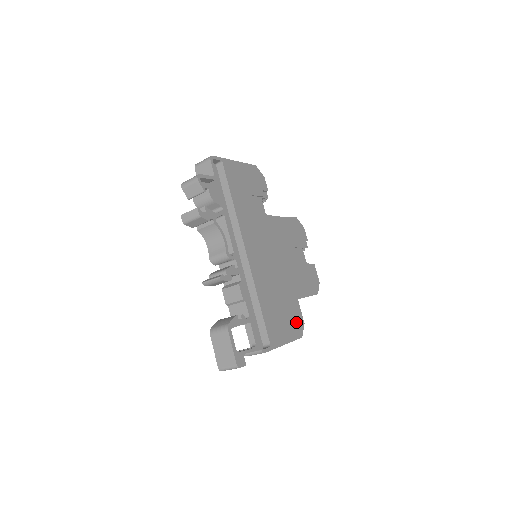
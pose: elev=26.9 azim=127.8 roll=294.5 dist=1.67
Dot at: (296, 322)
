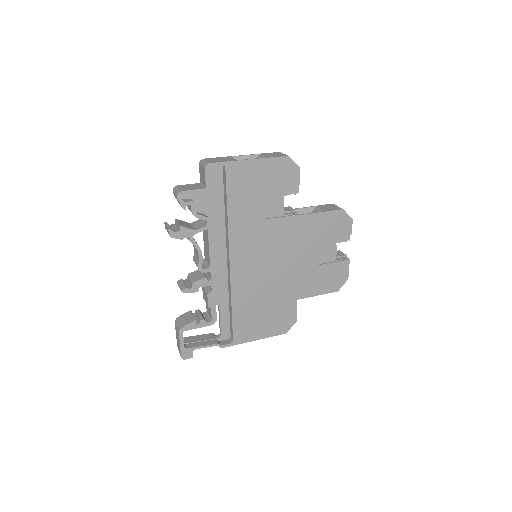
Dot at: (283, 321)
